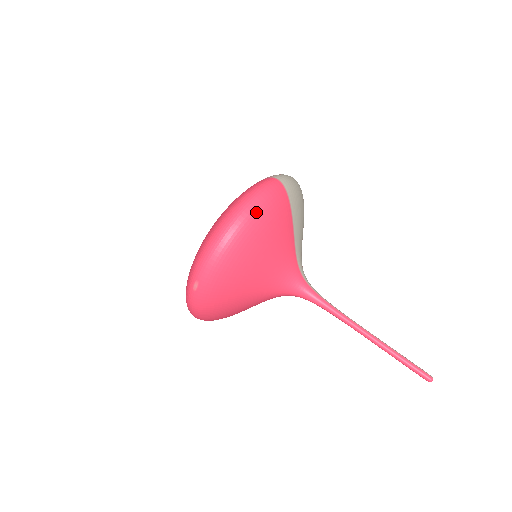
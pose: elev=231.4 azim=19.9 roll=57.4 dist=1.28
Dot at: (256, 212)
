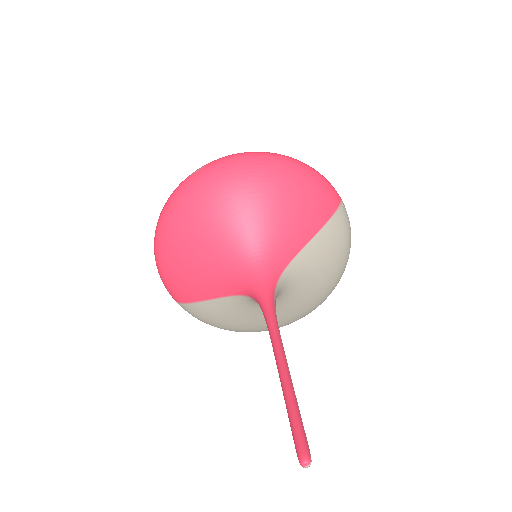
Dot at: (303, 169)
